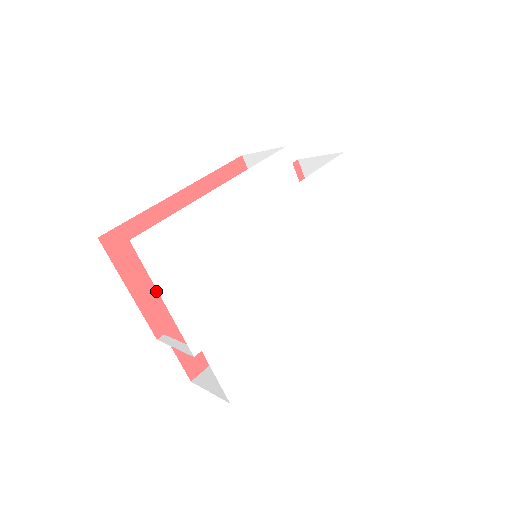
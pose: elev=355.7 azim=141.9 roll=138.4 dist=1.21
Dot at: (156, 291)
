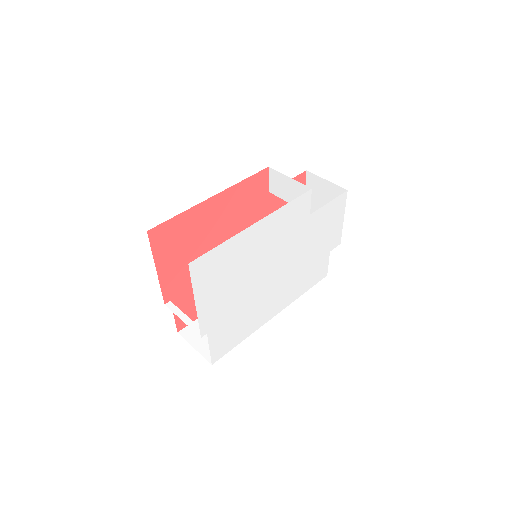
Dot at: (175, 270)
